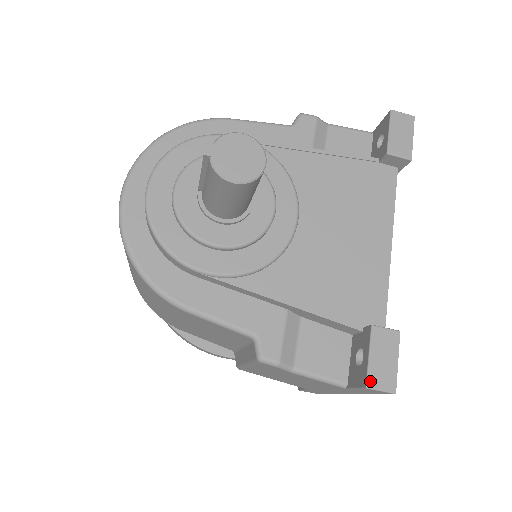
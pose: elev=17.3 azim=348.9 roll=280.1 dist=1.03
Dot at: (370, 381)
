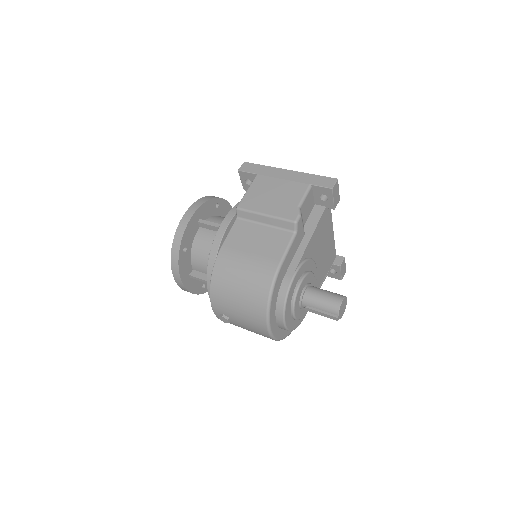
Dot at: (342, 278)
